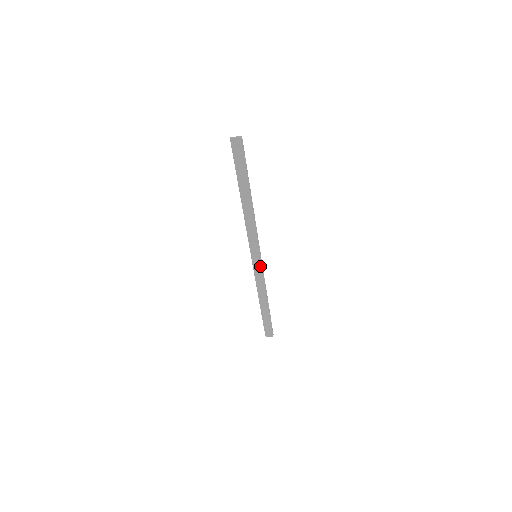
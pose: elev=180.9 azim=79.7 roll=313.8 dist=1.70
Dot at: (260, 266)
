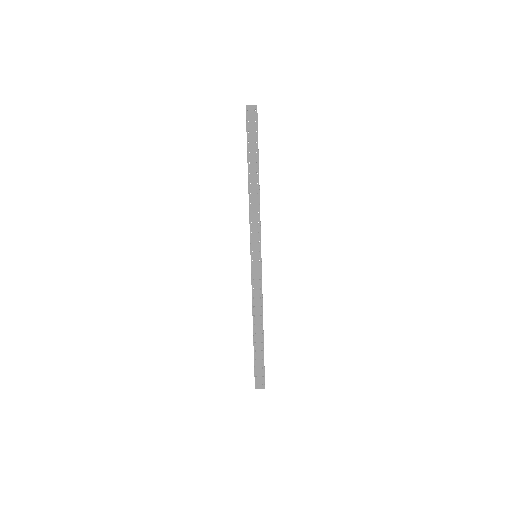
Dot at: (259, 270)
